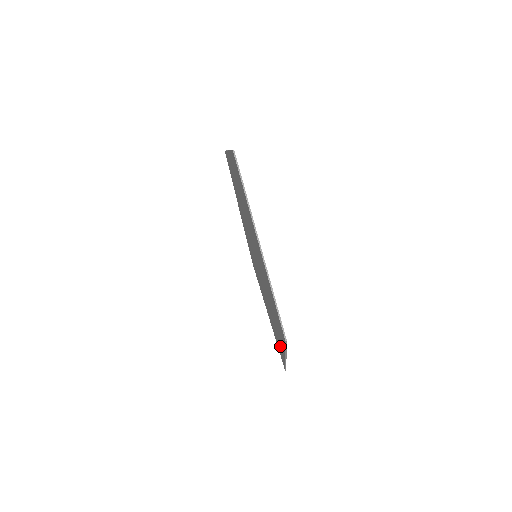
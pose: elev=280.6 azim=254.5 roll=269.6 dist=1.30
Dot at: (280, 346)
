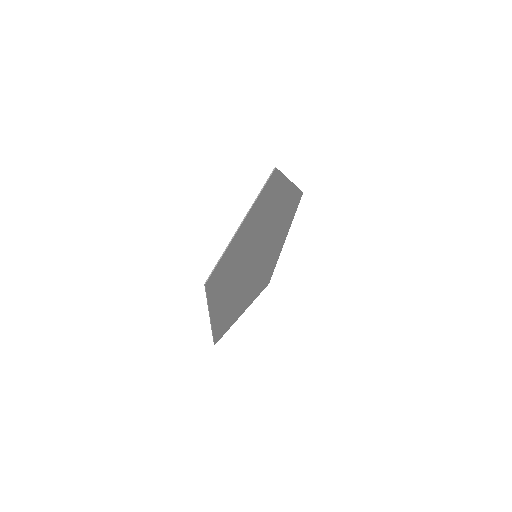
Dot at: (219, 317)
